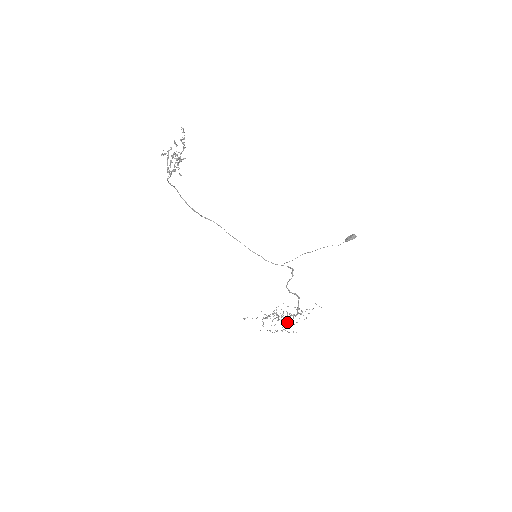
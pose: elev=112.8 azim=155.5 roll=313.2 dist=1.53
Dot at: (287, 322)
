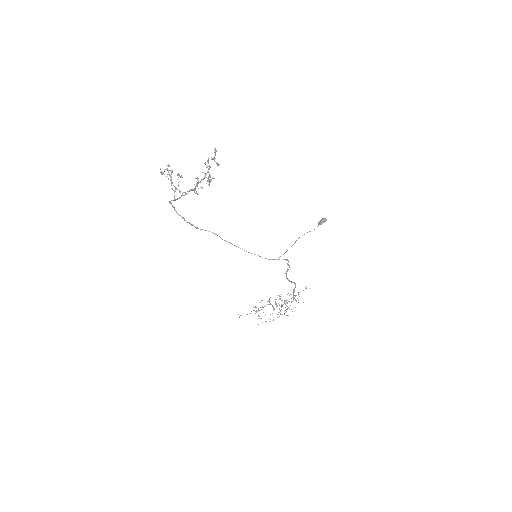
Dot at: occluded
